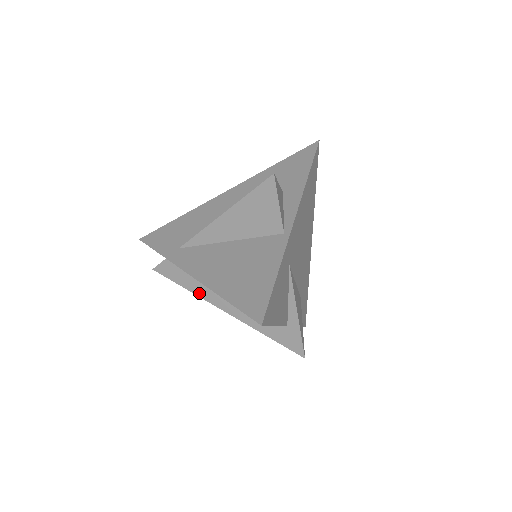
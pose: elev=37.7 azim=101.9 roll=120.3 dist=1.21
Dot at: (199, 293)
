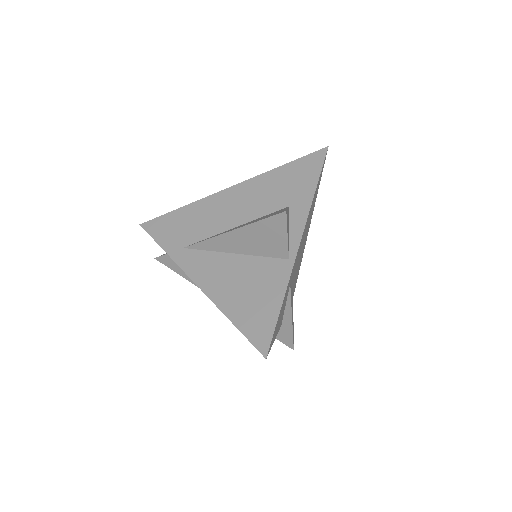
Dot at: occluded
